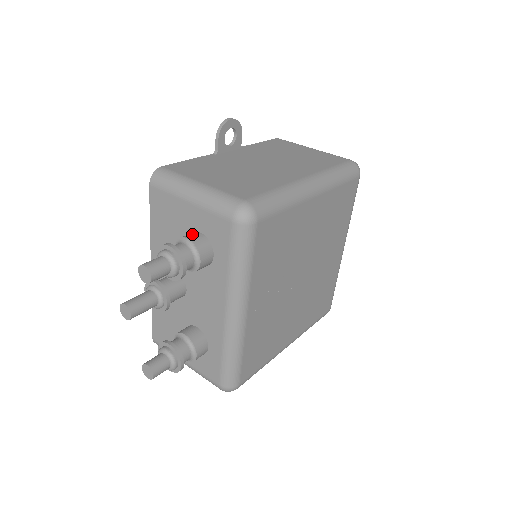
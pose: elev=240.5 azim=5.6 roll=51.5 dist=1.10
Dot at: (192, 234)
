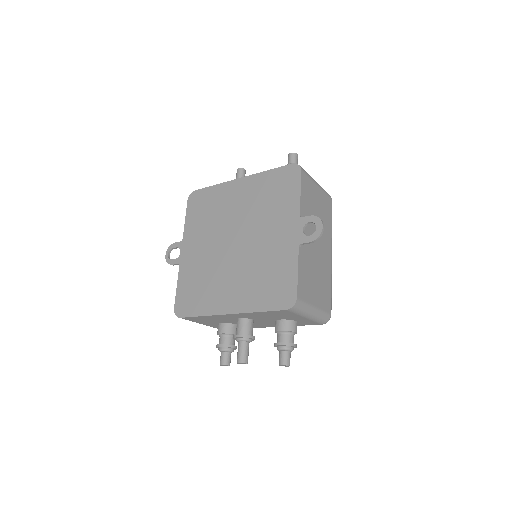
Dot at: (295, 326)
